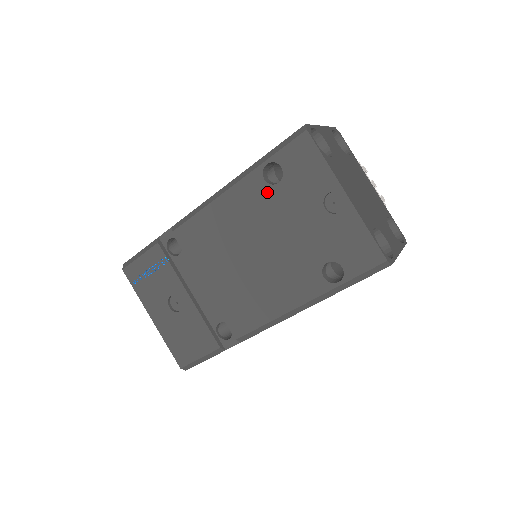
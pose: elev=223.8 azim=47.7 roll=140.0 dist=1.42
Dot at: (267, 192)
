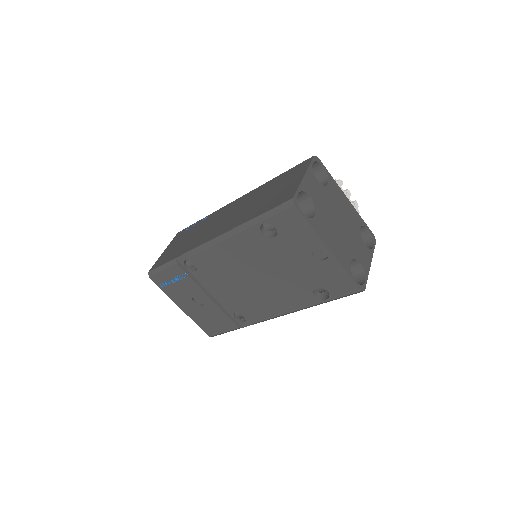
Dot at: (265, 242)
